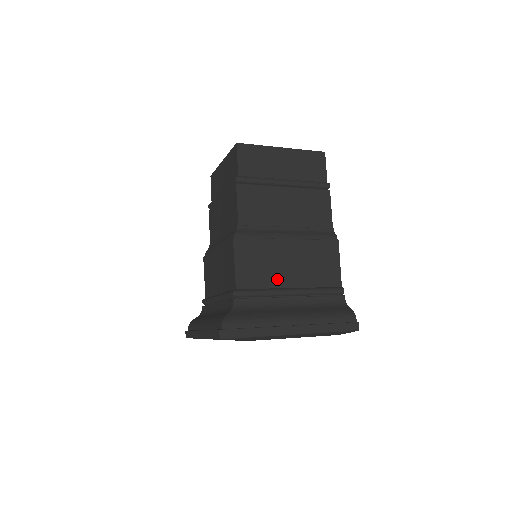
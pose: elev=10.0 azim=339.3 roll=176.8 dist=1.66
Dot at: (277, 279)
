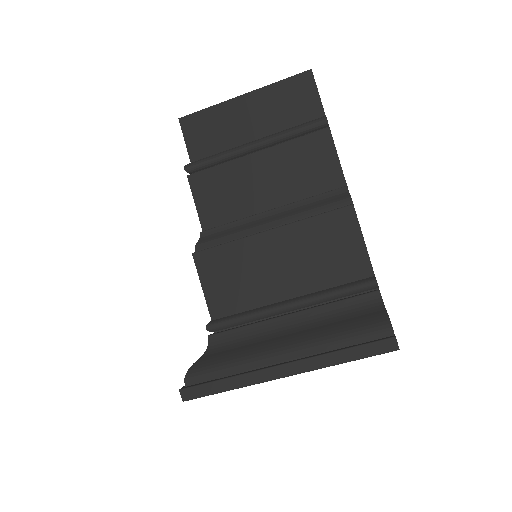
Dot at: (266, 292)
